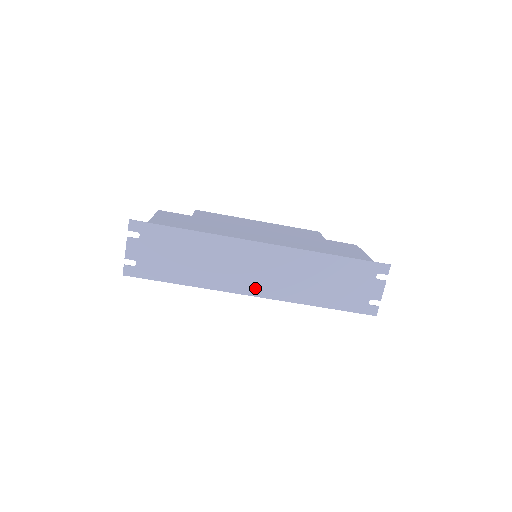
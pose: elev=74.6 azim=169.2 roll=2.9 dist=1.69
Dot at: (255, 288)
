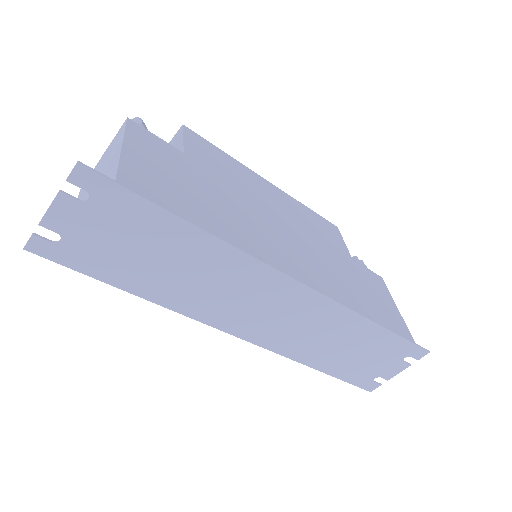
Dot at: (247, 329)
